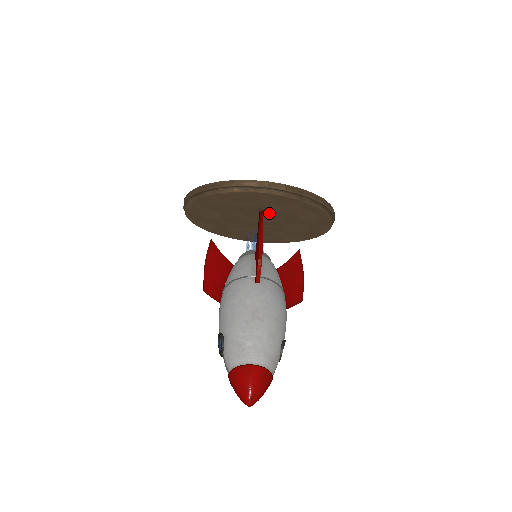
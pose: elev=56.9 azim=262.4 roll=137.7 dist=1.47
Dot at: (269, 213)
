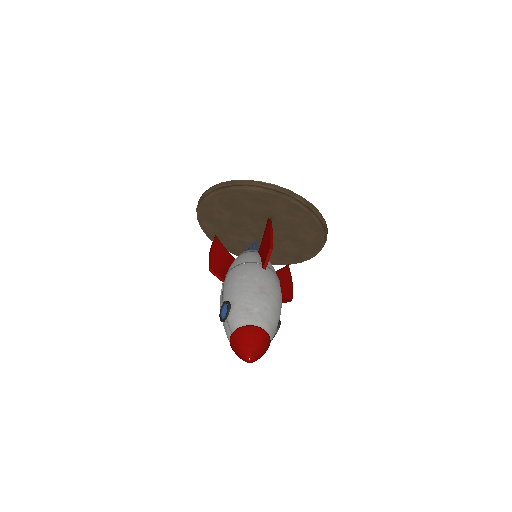
Dot at: (275, 223)
